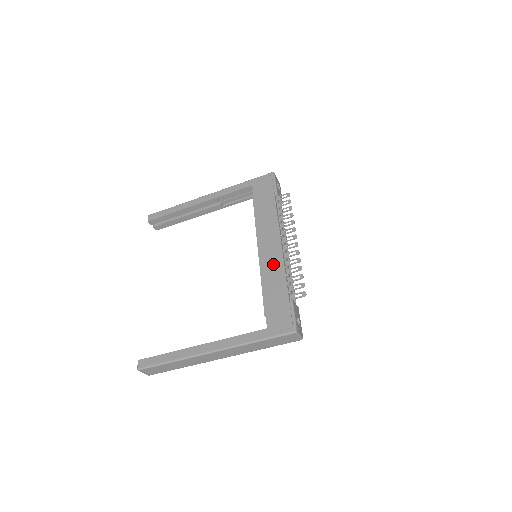
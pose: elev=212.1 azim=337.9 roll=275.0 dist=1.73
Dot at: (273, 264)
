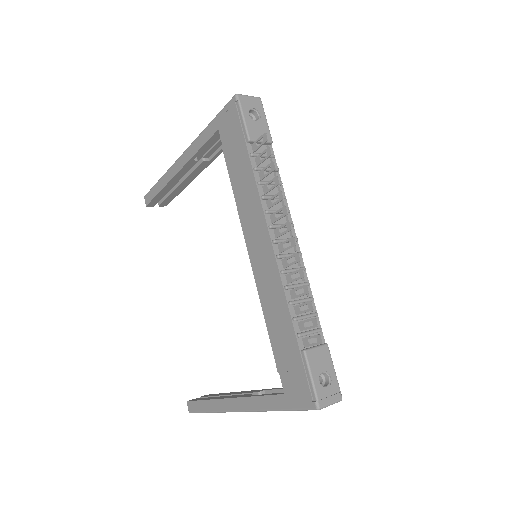
Dot at: (269, 283)
